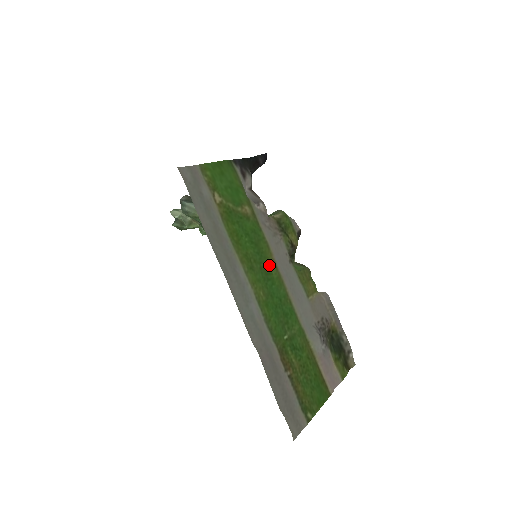
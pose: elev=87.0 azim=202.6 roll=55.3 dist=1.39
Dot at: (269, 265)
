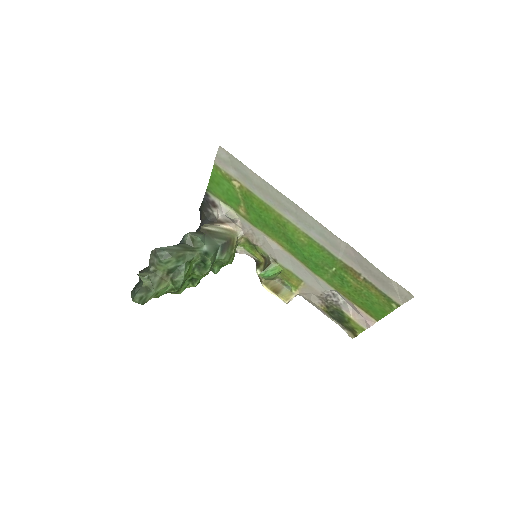
Dot at: (281, 240)
